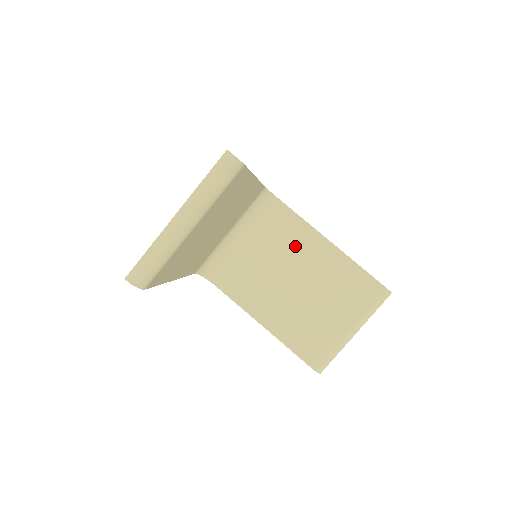
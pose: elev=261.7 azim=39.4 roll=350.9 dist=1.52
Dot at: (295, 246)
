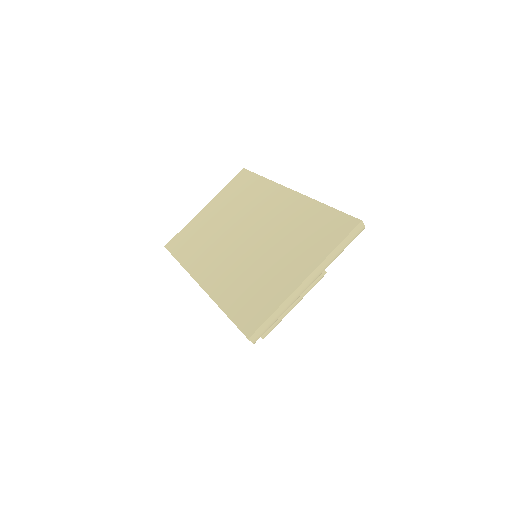
Dot at: occluded
